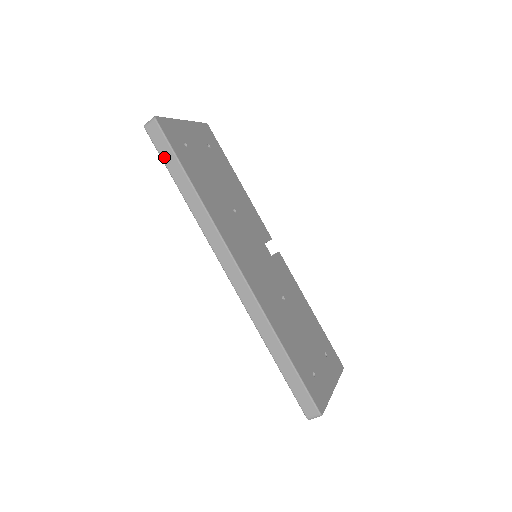
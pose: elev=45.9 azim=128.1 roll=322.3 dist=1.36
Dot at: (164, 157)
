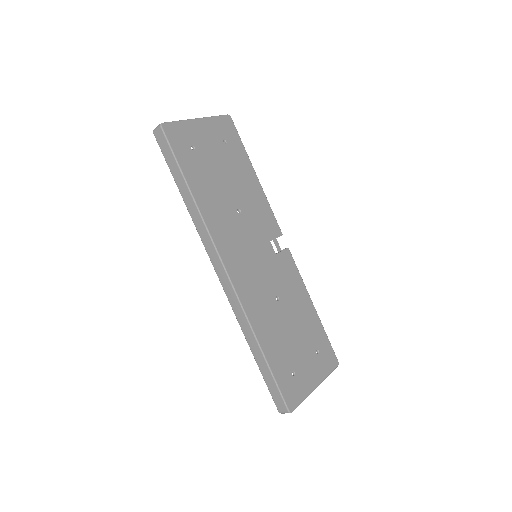
Dot at: (168, 163)
